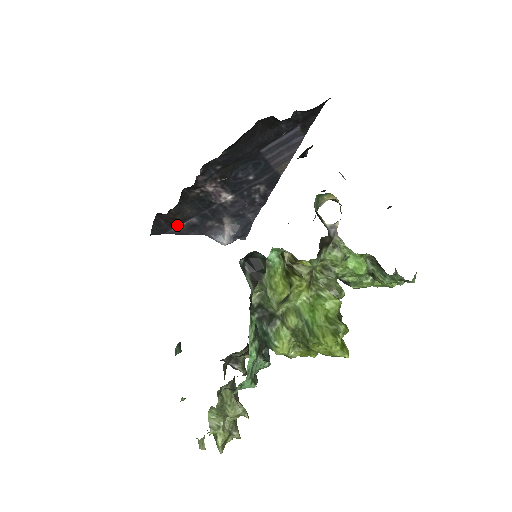
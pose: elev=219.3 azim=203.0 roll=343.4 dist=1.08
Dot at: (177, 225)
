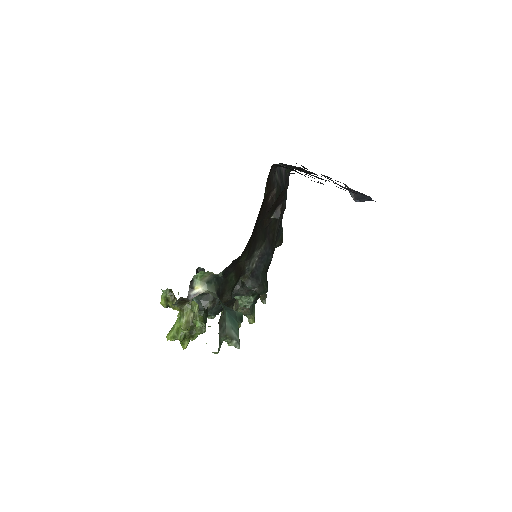
Dot at: occluded
